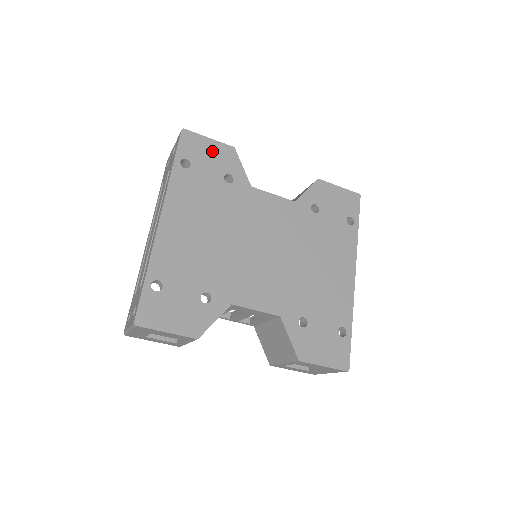
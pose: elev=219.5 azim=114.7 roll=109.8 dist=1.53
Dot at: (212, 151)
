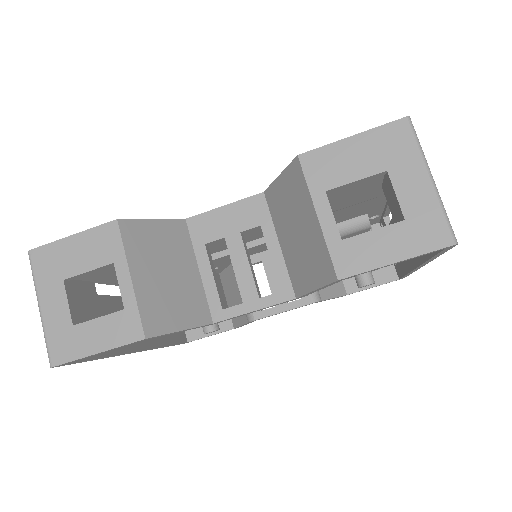
Dot at: occluded
